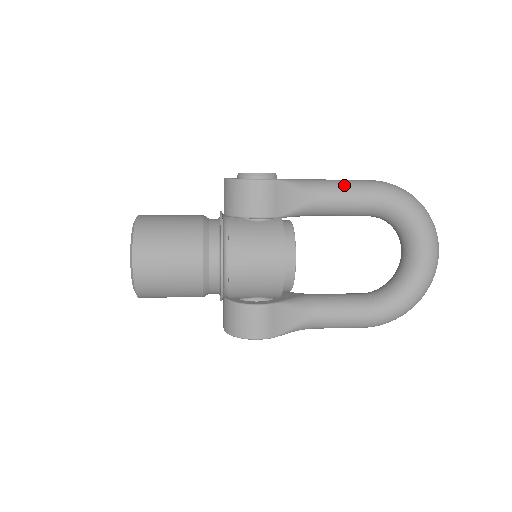
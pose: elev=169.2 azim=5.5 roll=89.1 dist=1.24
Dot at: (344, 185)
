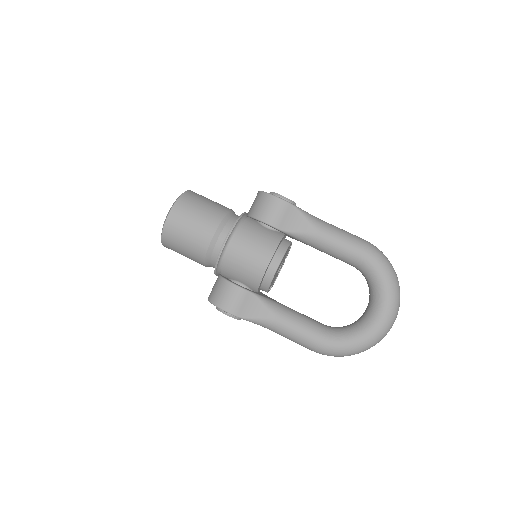
Dot at: (341, 232)
